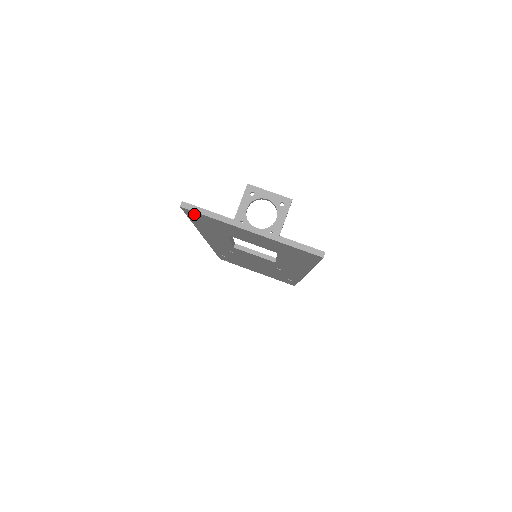
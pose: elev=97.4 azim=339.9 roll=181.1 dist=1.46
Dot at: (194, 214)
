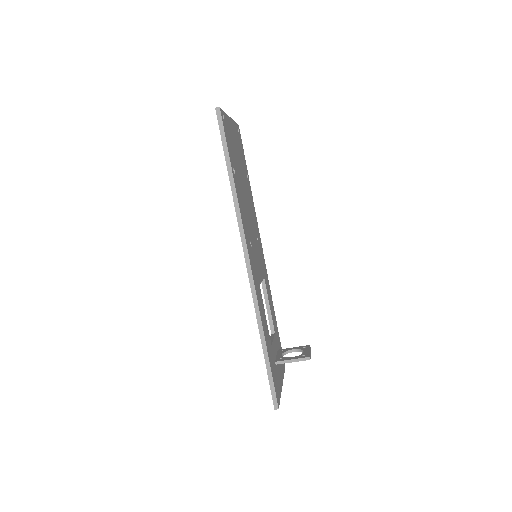
Dot at: occluded
